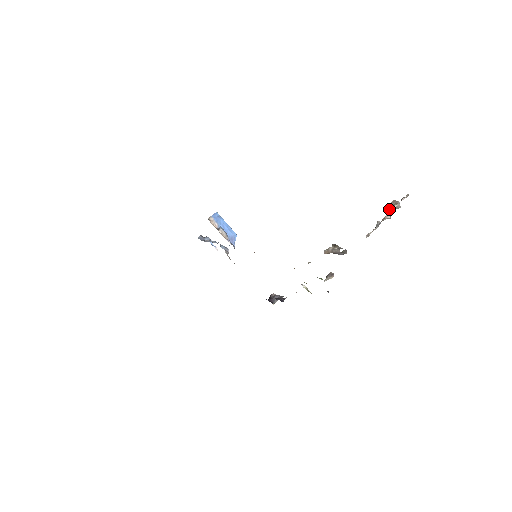
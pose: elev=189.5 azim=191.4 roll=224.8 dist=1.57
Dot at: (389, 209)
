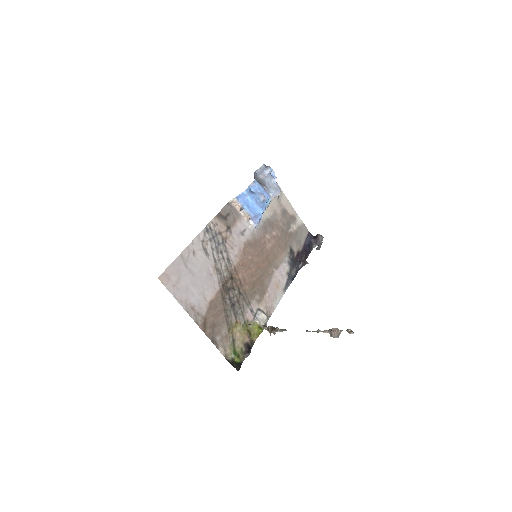
Dot at: (331, 330)
